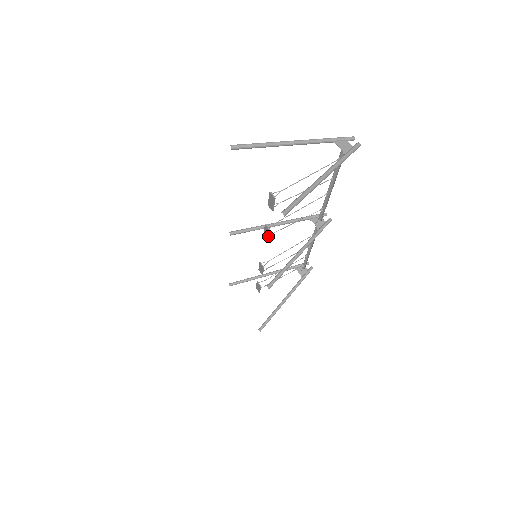
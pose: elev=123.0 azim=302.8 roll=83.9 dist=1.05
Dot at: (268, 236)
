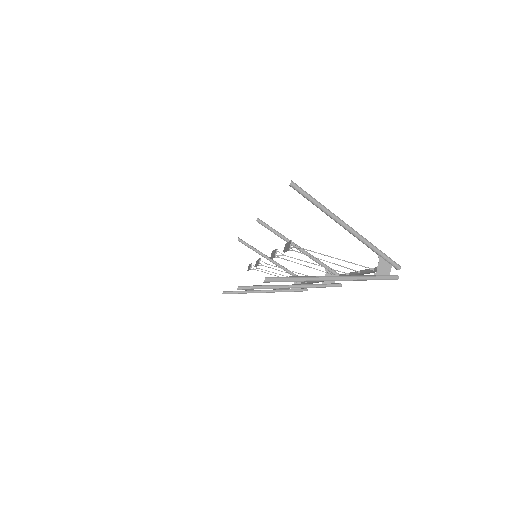
Dot at: (272, 257)
